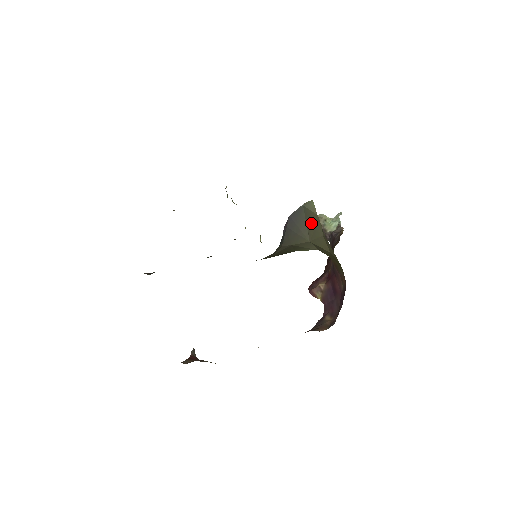
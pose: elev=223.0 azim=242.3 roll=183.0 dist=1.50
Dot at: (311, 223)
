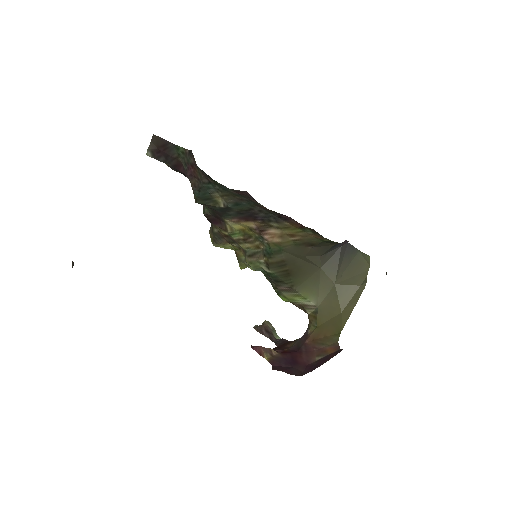
Dot at: (354, 269)
